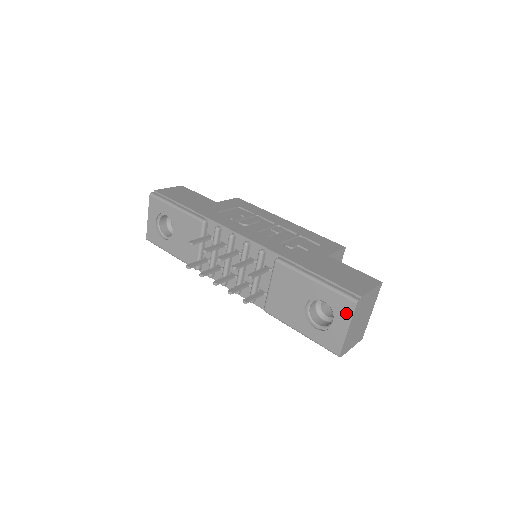
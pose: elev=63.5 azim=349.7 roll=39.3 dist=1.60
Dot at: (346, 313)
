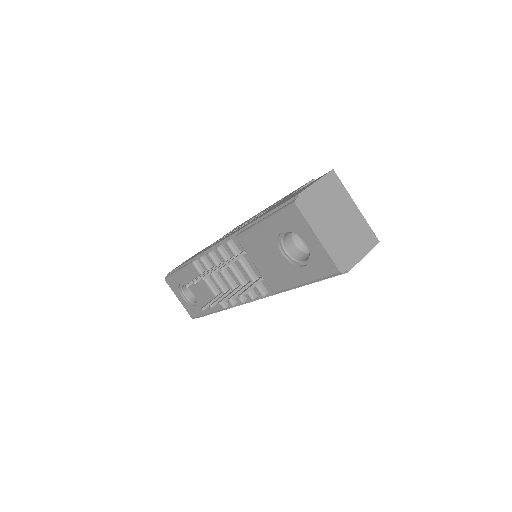
Dot at: (300, 223)
